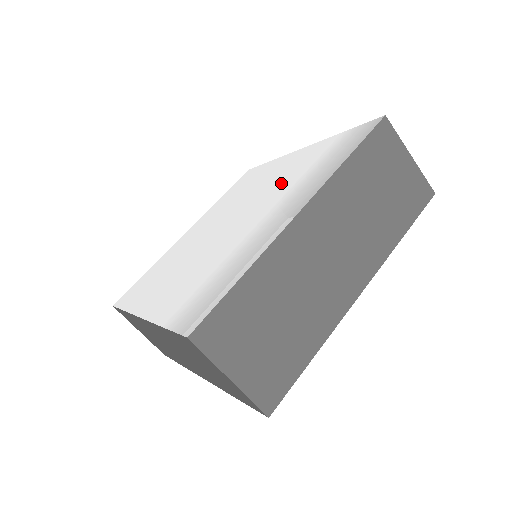
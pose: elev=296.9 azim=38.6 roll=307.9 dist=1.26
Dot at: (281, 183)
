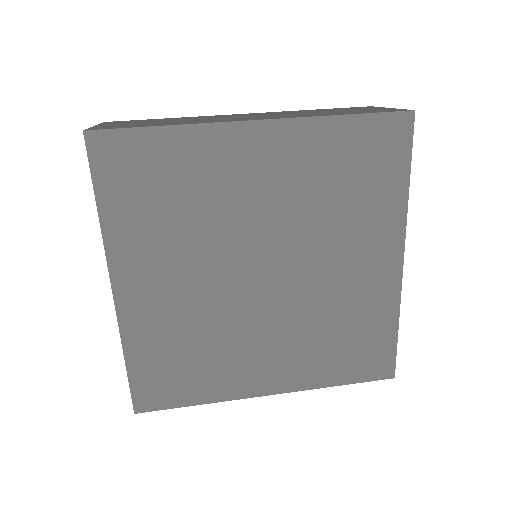
Dot at: occluded
